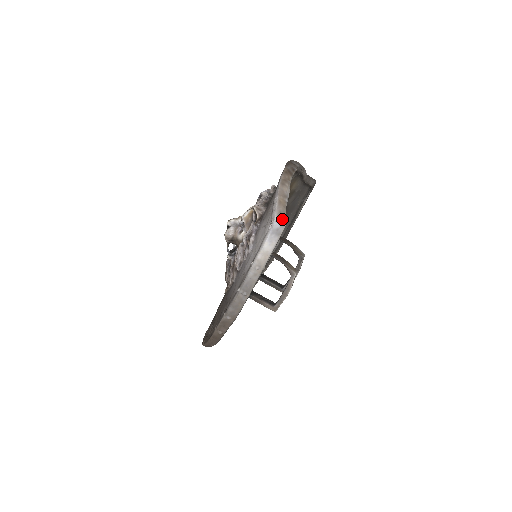
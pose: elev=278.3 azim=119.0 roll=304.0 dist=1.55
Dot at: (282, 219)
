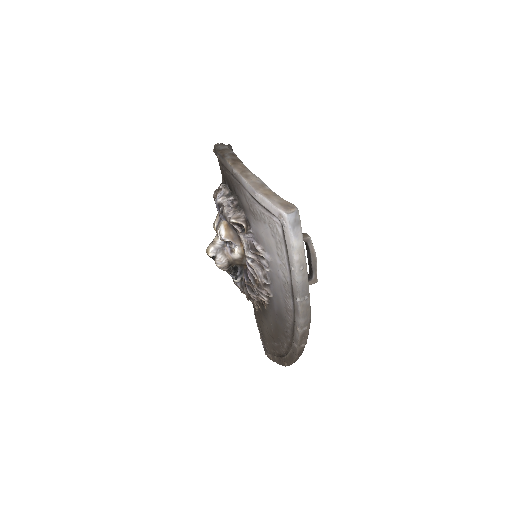
Dot at: (290, 208)
